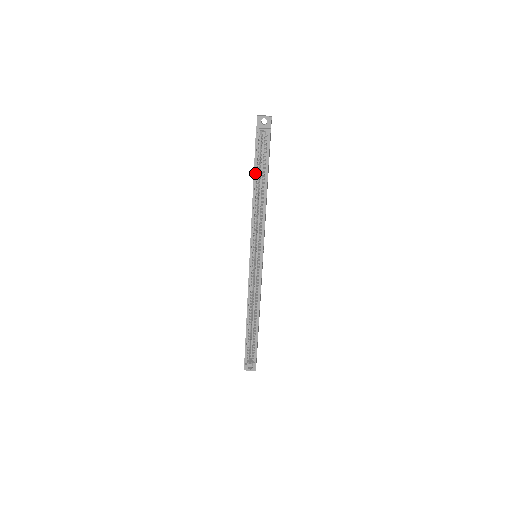
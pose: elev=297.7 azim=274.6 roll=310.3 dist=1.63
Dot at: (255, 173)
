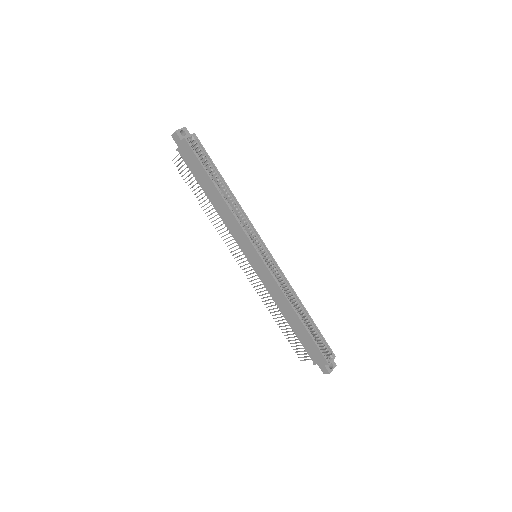
Dot at: (209, 176)
